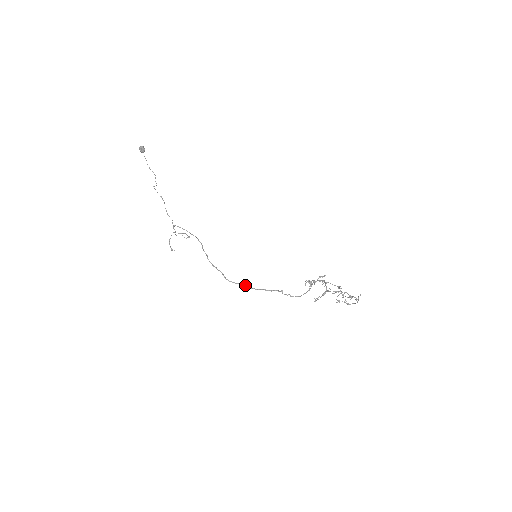
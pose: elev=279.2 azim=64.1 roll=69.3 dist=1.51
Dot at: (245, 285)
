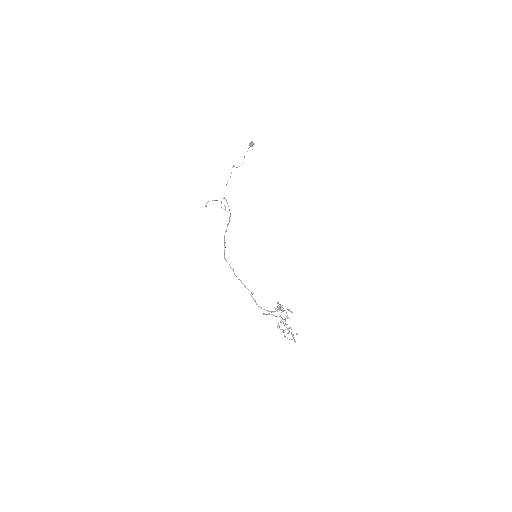
Dot at: occluded
